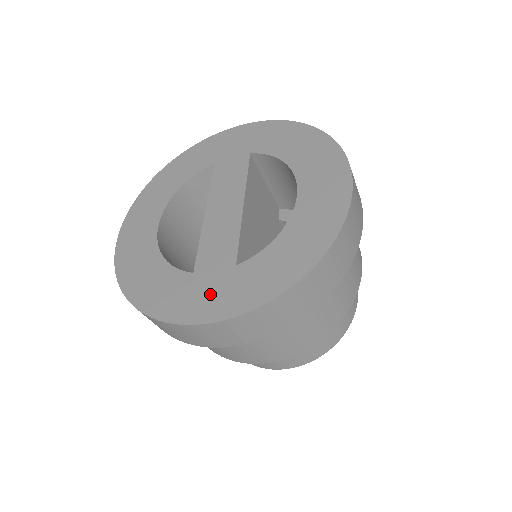
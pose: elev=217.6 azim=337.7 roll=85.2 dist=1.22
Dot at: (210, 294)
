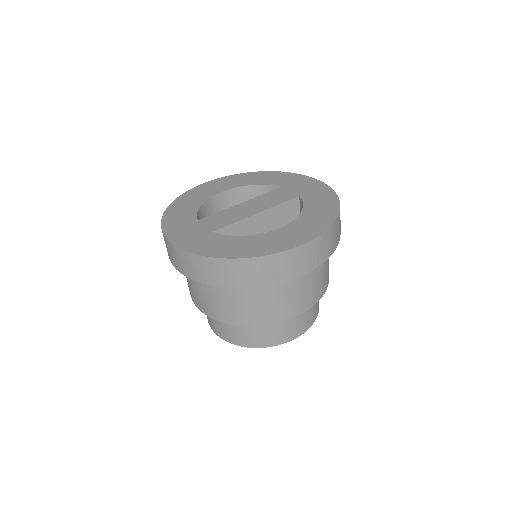
Dot at: (188, 232)
